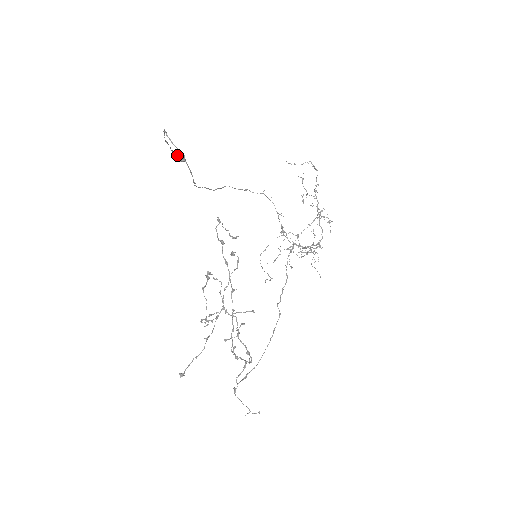
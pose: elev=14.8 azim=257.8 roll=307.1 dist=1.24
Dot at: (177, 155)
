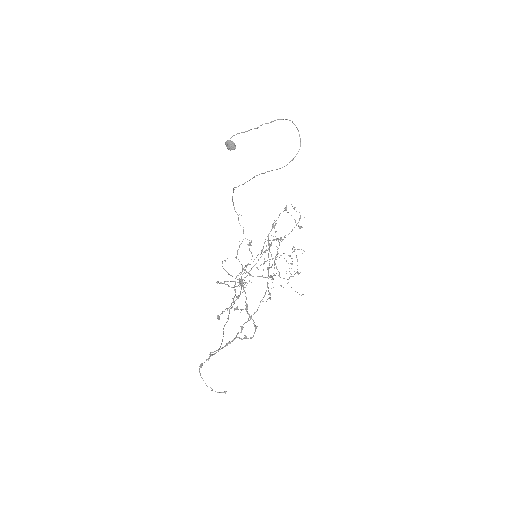
Dot at: (231, 141)
